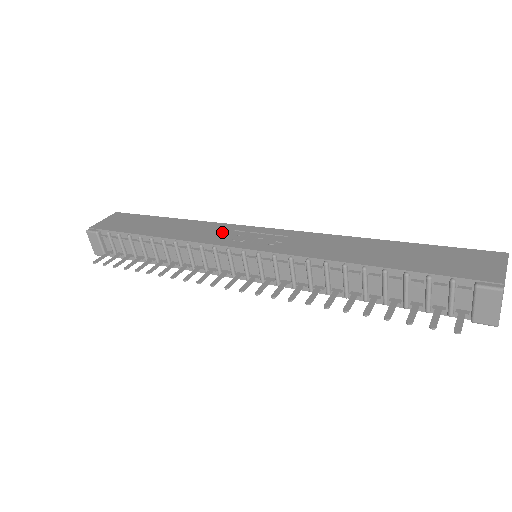
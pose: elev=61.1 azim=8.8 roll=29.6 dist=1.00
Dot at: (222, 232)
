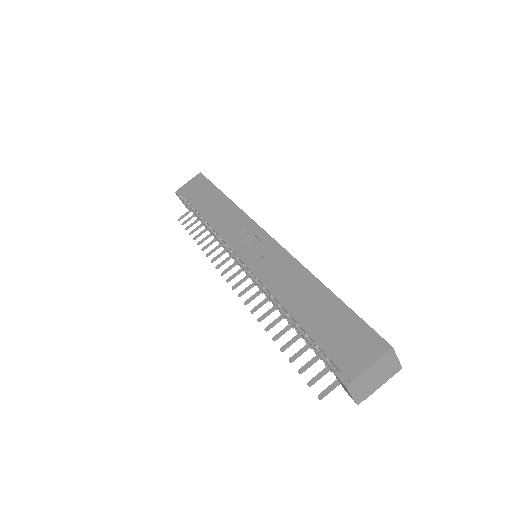
Dot at: (239, 228)
